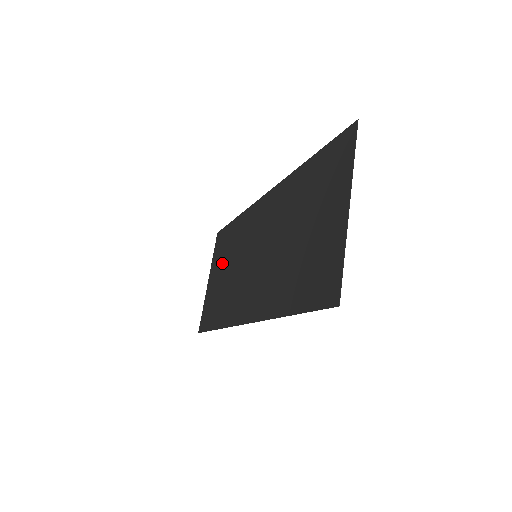
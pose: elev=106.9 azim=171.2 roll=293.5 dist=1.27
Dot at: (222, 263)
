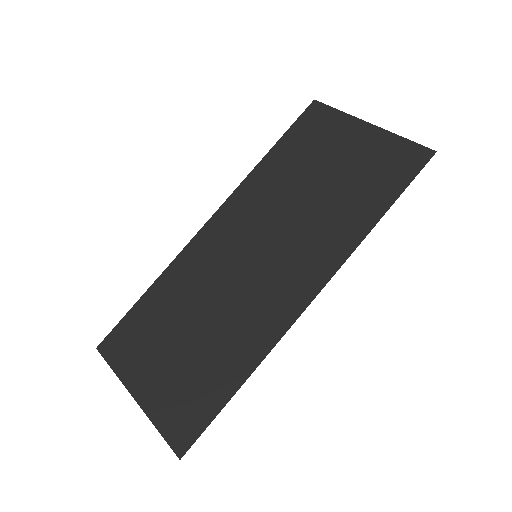
Dot at: (163, 342)
